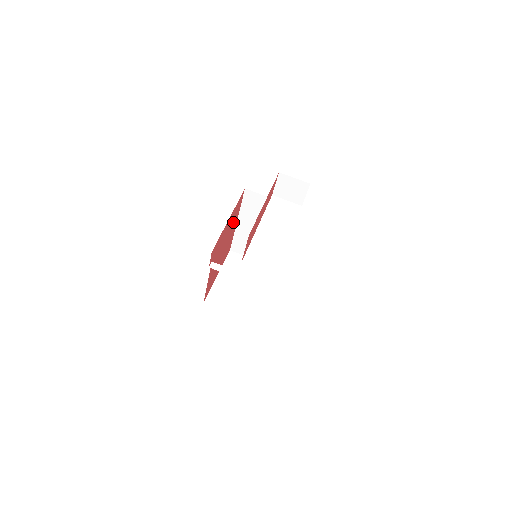
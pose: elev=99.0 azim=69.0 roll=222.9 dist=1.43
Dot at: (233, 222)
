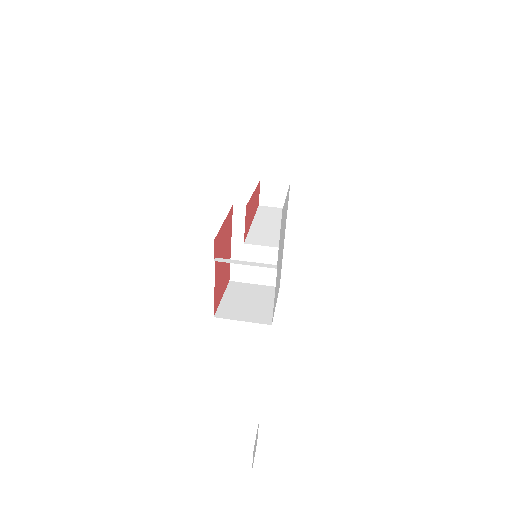
Dot at: (228, 237)
